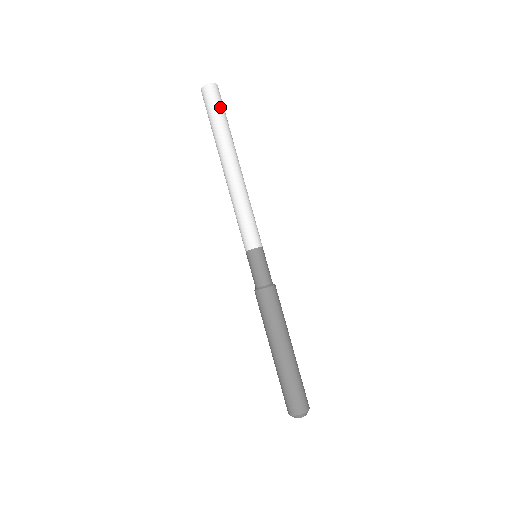
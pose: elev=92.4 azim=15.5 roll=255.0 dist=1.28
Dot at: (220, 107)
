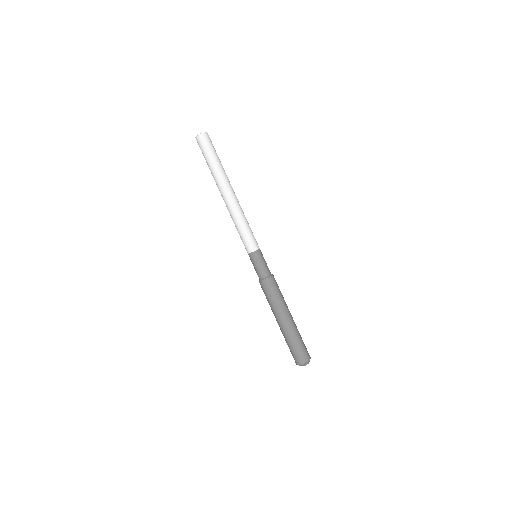
Dot at: (208, 152)
